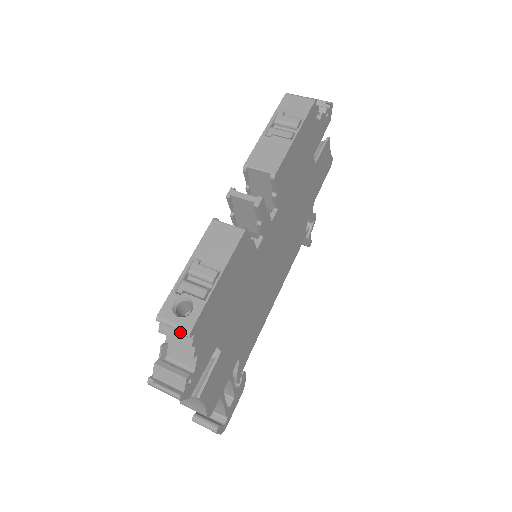
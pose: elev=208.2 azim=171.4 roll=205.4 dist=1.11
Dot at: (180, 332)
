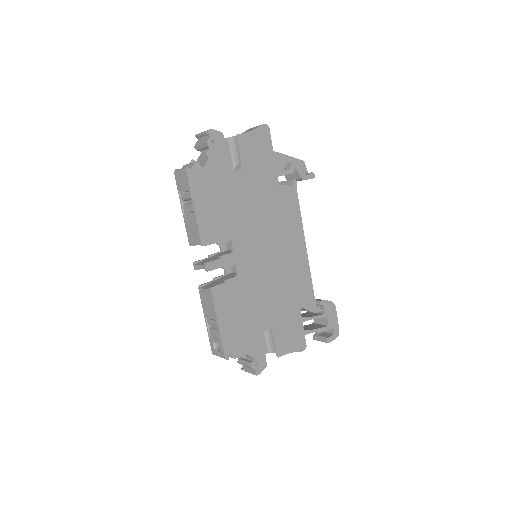
Dot at: occluded
